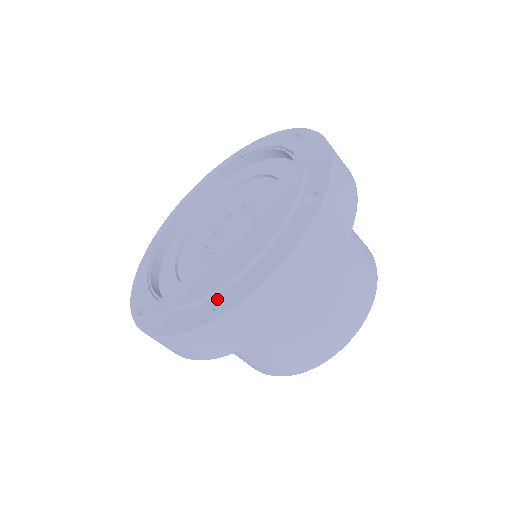
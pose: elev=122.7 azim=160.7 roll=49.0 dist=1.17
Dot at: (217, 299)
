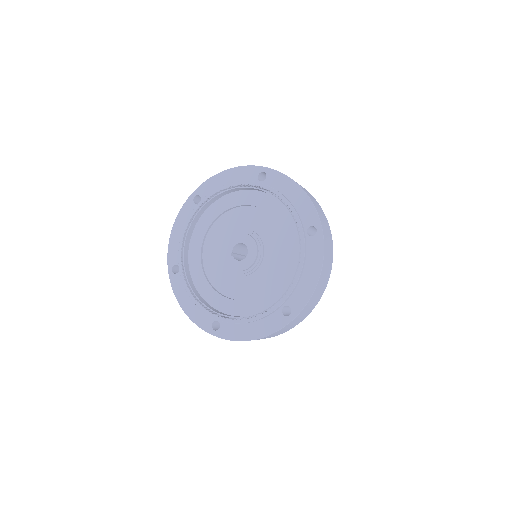
Dot at: (283, 308)
